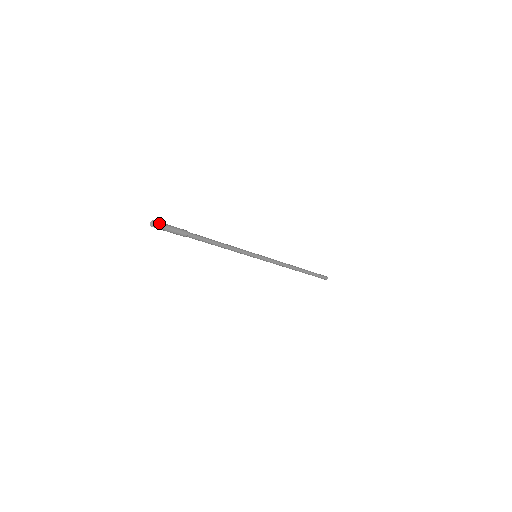
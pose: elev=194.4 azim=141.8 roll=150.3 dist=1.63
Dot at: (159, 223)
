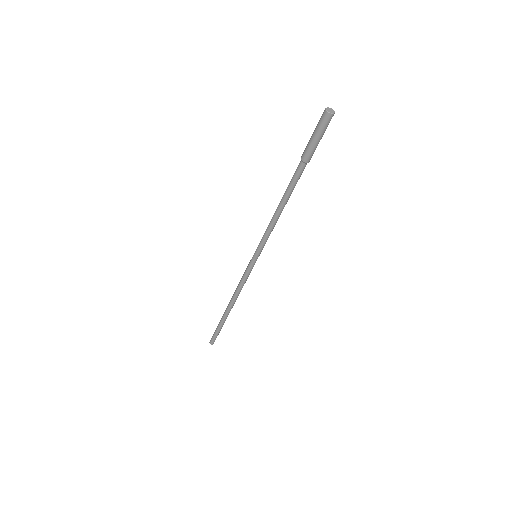
Dot at: occluded
